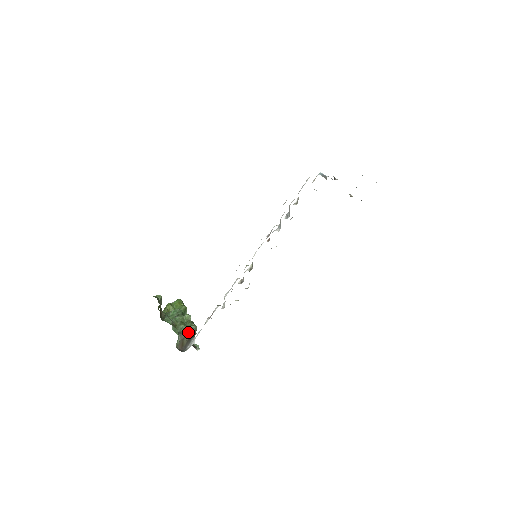
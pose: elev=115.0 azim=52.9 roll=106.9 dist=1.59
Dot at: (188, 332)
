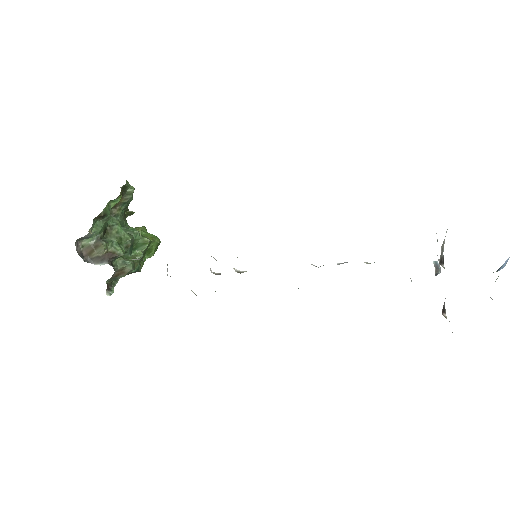
Dot at: (111, 251)
